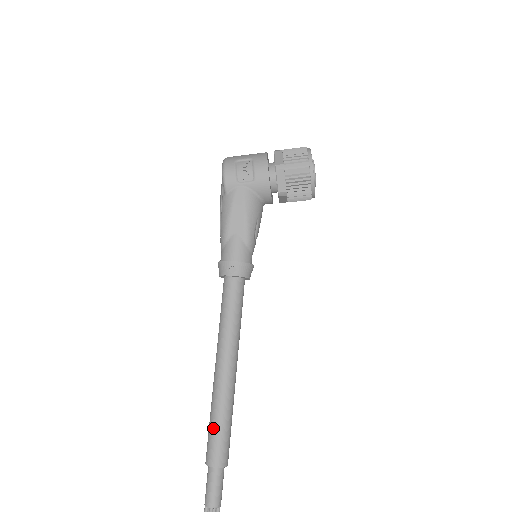
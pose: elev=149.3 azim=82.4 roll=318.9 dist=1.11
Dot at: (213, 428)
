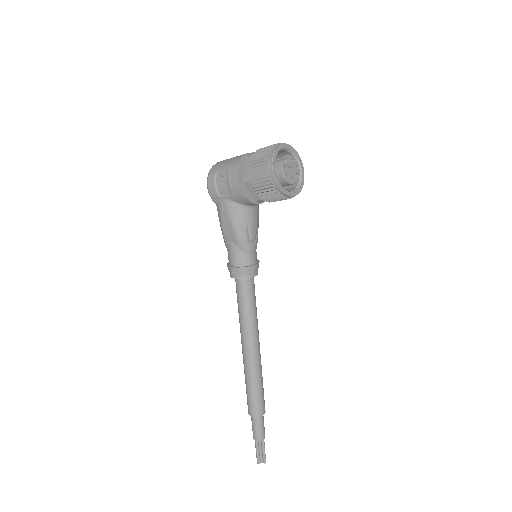
Dot at: (246, 390)
